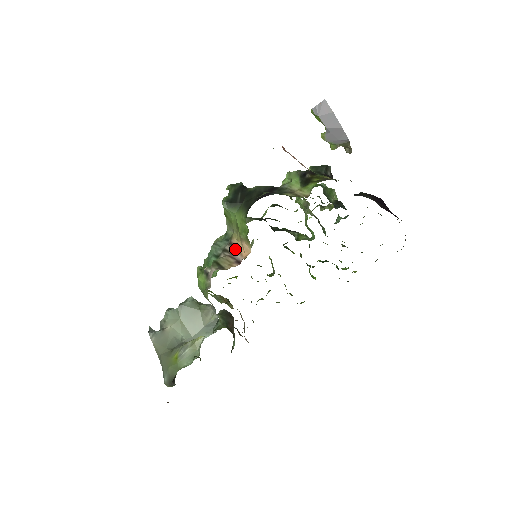
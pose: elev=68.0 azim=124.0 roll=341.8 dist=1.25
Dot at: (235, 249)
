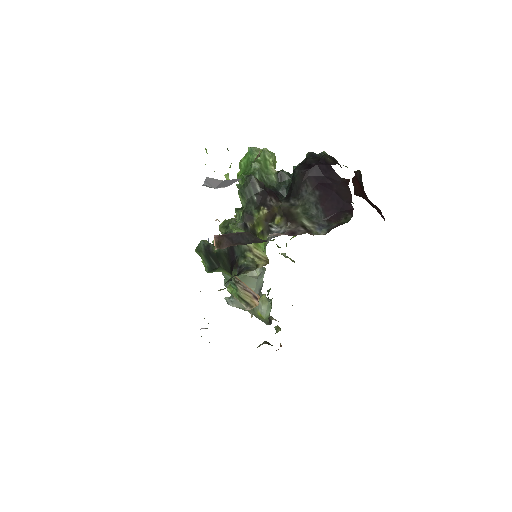
Dot at: (244, 285)
